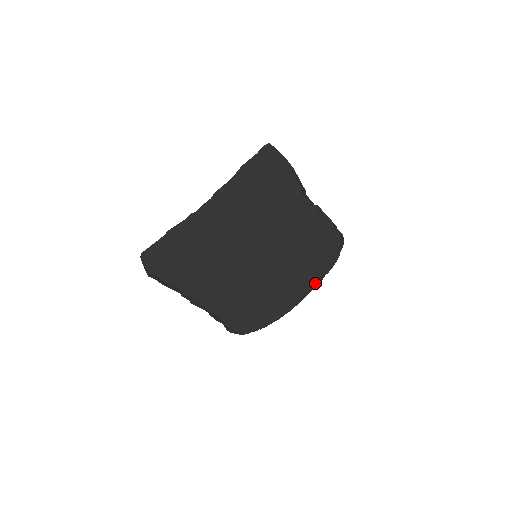
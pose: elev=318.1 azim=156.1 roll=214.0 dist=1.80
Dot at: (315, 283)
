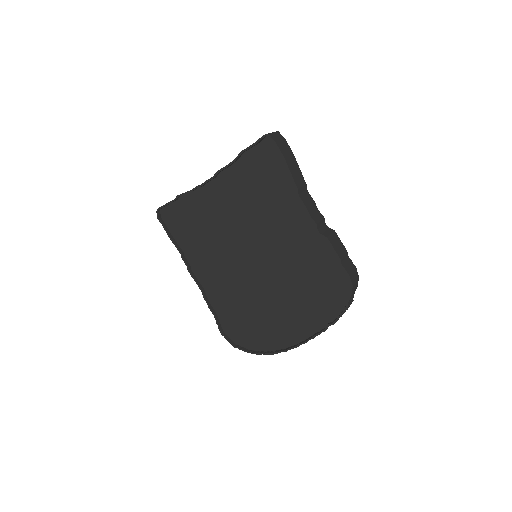
Dot at: (318, 332)
